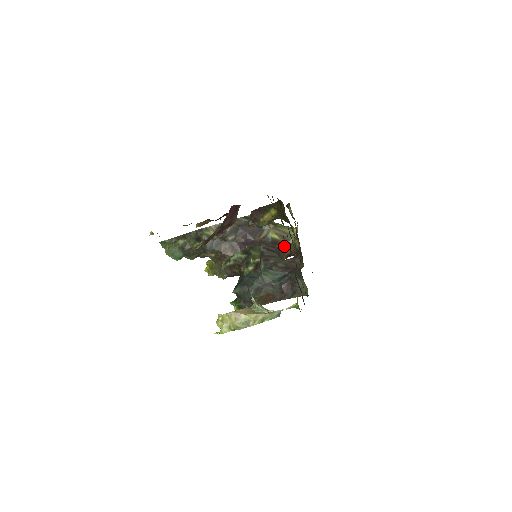
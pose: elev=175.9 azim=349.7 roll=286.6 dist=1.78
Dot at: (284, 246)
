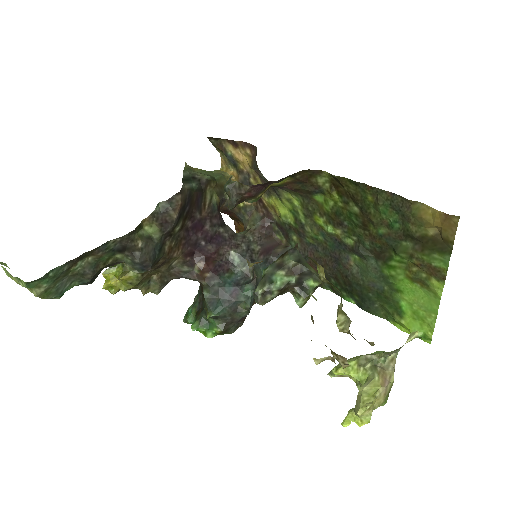
Dot at: occluded
